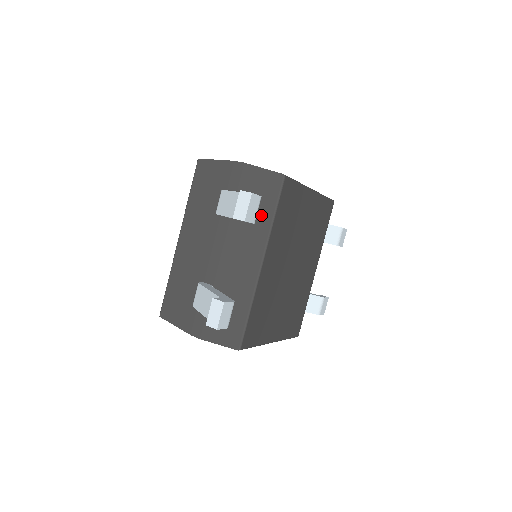
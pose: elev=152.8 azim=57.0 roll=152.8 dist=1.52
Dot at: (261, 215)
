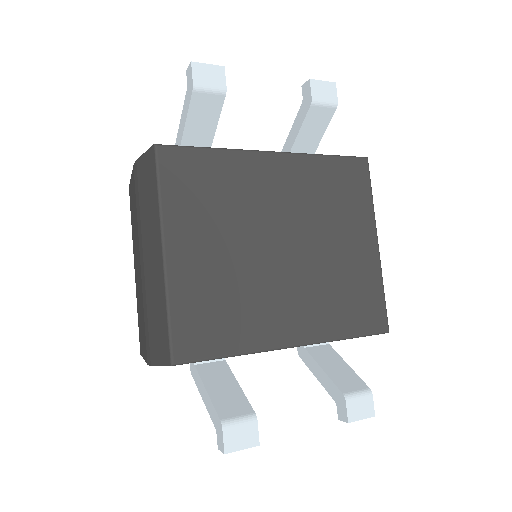
Dot at: occluded
